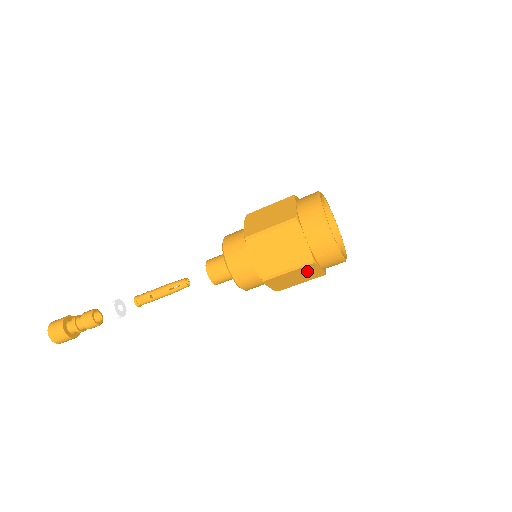
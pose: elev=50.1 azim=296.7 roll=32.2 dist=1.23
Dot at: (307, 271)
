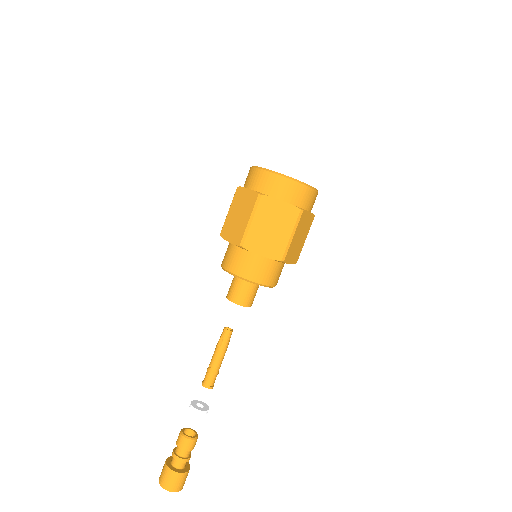
Dot at: (271, 212)
